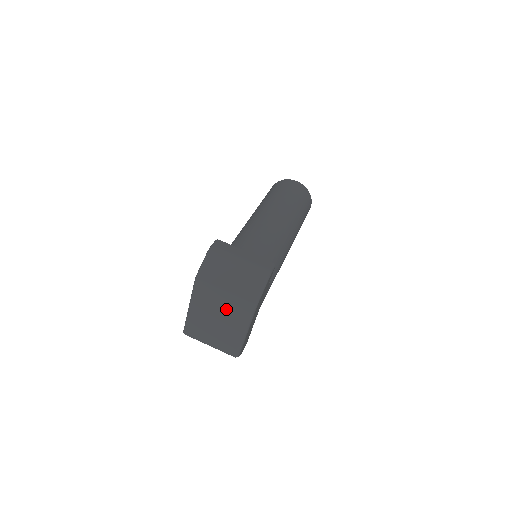
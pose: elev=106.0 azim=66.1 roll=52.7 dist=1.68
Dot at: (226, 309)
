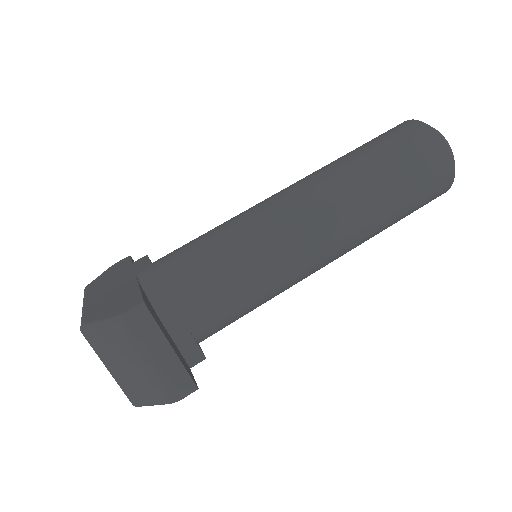
Dot at: occluded
